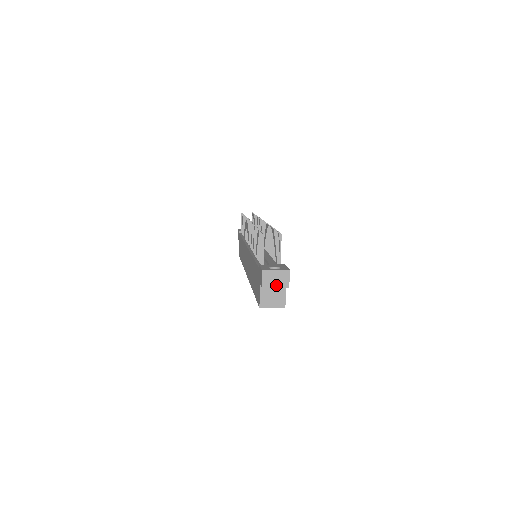
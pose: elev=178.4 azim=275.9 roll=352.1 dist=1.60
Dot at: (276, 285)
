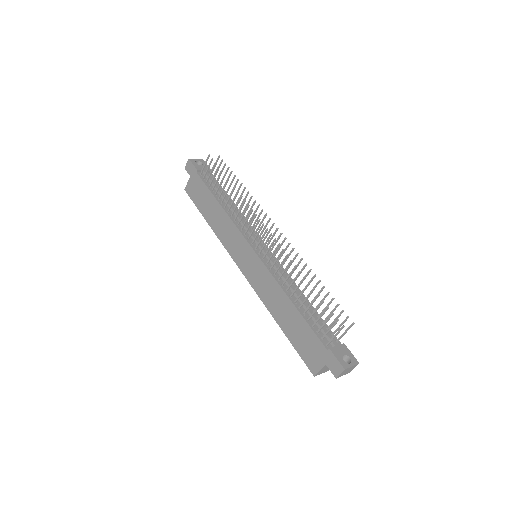
Dot at: (345, 374)
